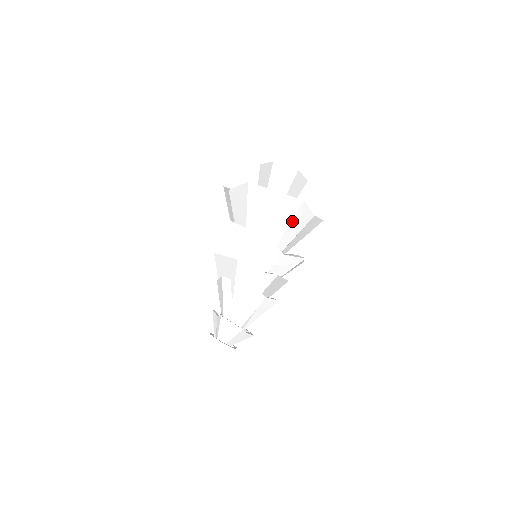
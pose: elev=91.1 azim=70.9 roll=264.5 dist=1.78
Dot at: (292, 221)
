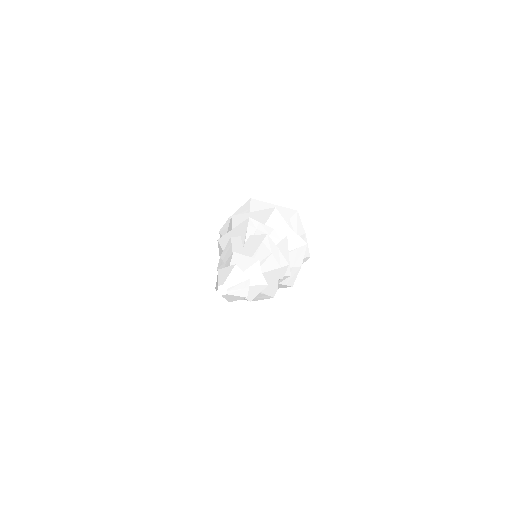
Dot at: (290, 222)
